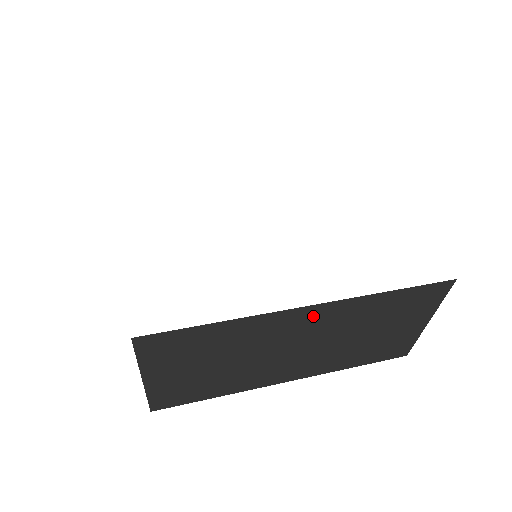
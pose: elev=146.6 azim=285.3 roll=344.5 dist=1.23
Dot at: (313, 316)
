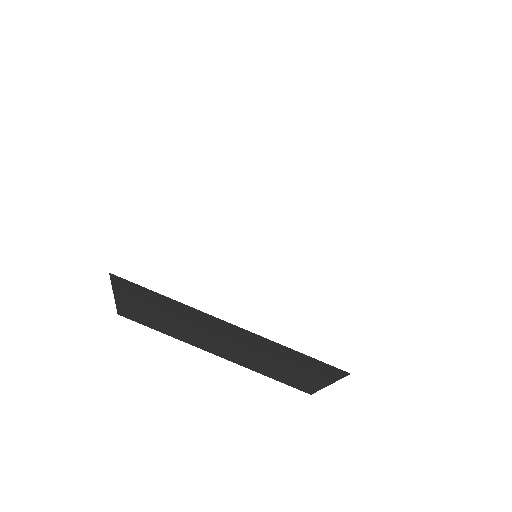
Dot at: occluded
